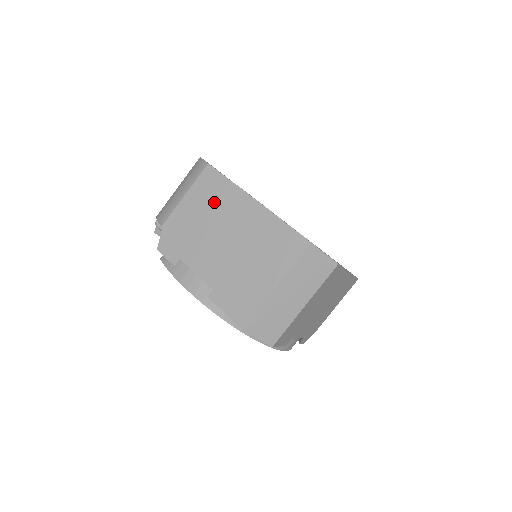
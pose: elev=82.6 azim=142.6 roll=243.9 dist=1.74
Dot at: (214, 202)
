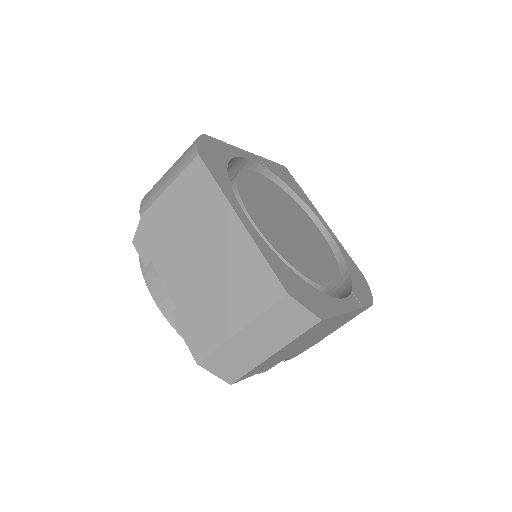
Dot at: (196, 206)
